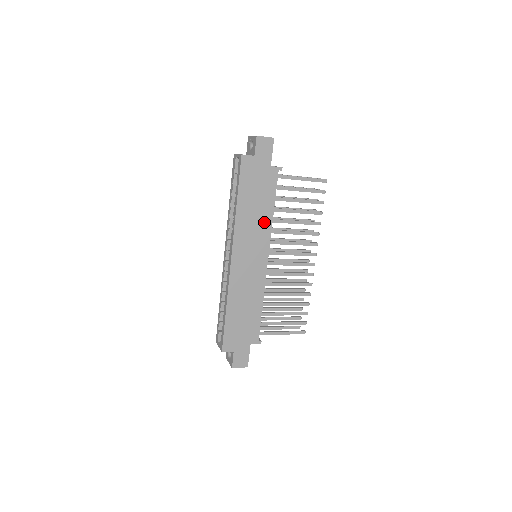
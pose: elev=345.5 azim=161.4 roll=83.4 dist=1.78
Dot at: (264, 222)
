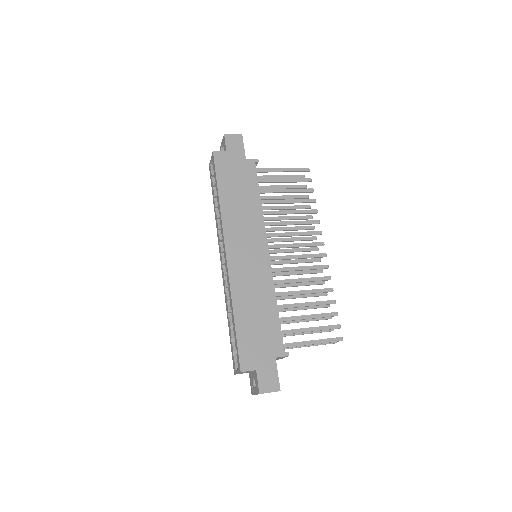
Dot at: (253, 212)
